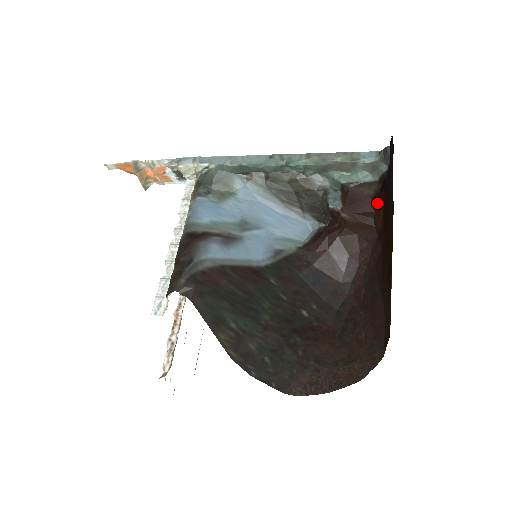
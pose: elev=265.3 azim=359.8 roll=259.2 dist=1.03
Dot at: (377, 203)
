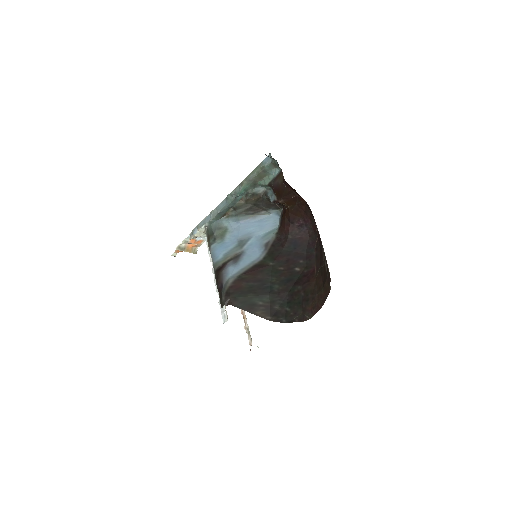
Dot at: (287, 184)
